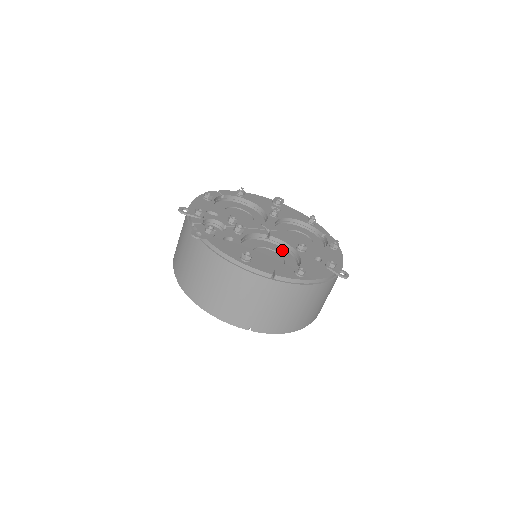
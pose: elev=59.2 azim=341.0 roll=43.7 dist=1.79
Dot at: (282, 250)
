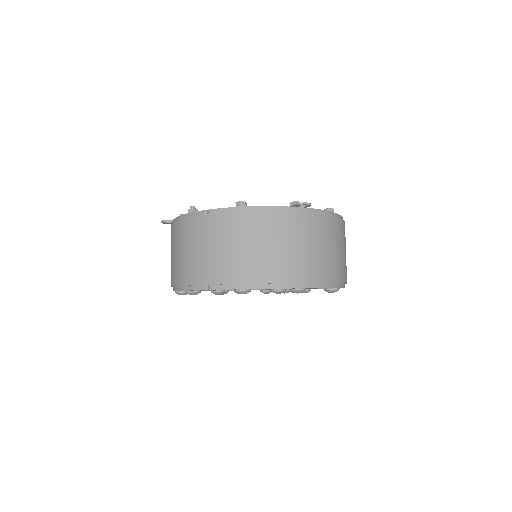
Dot at: occluded
